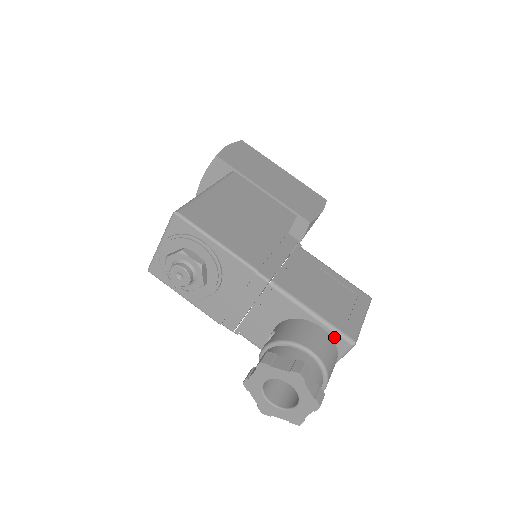
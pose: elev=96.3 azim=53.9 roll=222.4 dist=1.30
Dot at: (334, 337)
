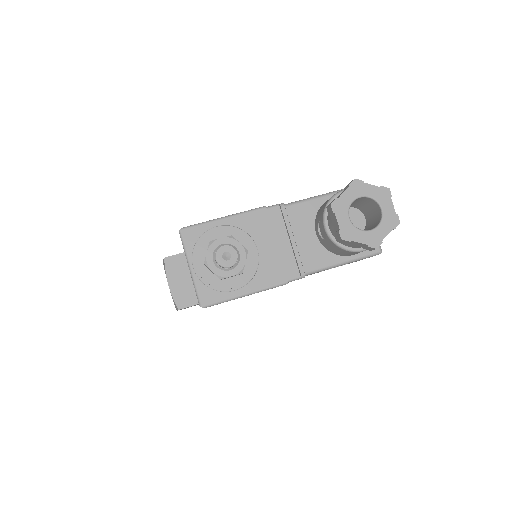
Dot at: occluded
